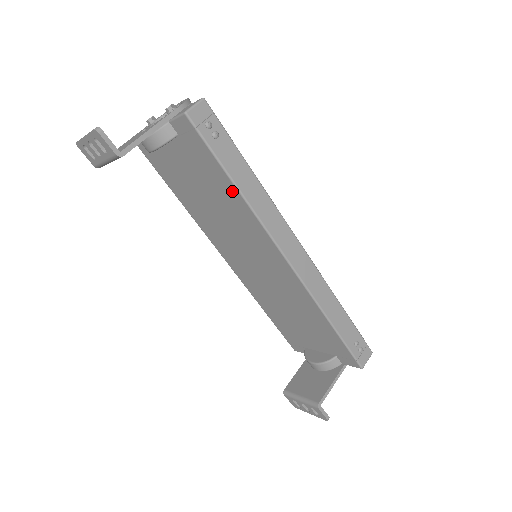
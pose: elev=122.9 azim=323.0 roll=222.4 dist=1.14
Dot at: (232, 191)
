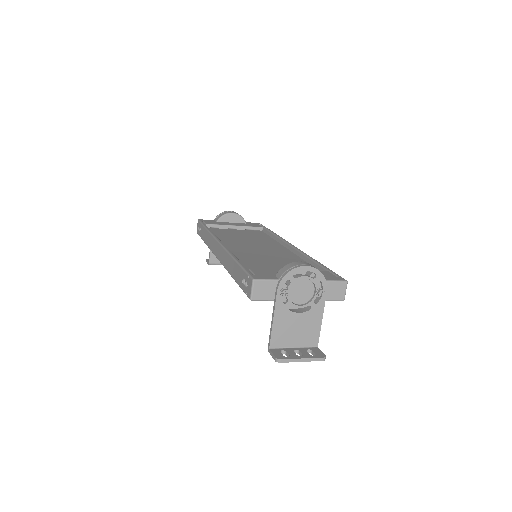
Dot at: occluded
